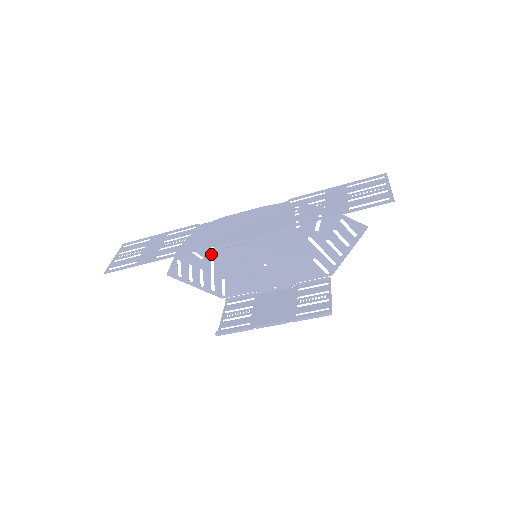
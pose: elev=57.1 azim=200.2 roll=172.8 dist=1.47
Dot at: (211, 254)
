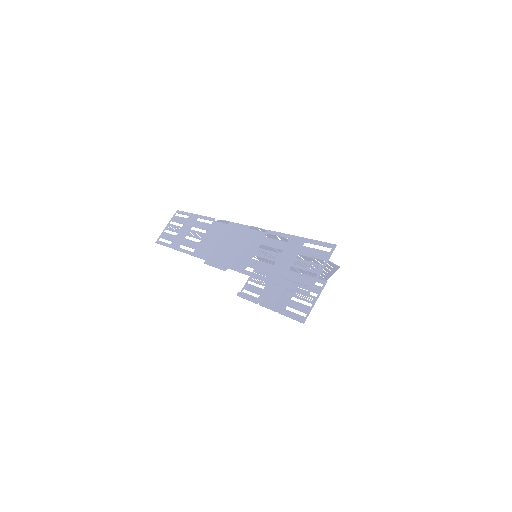
Dot at: occluded
